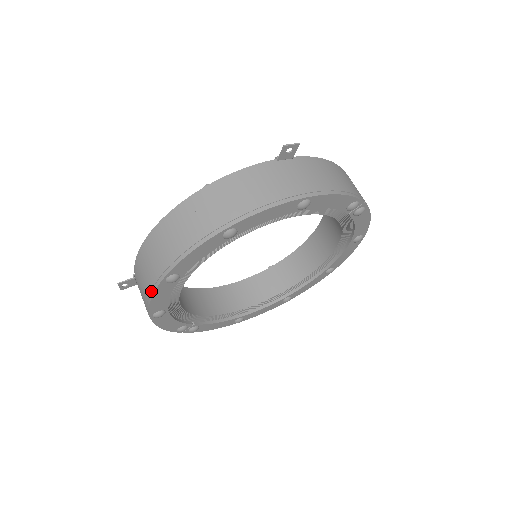
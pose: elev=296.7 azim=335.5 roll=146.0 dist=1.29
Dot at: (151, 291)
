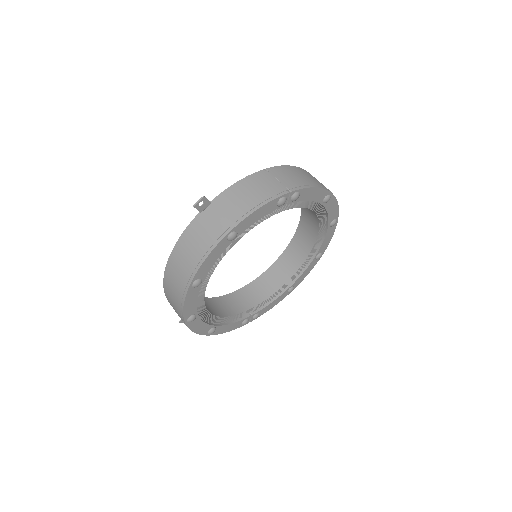
Dot at: occluded
